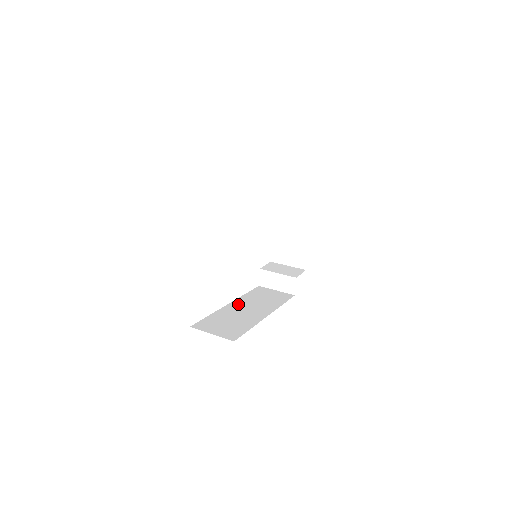
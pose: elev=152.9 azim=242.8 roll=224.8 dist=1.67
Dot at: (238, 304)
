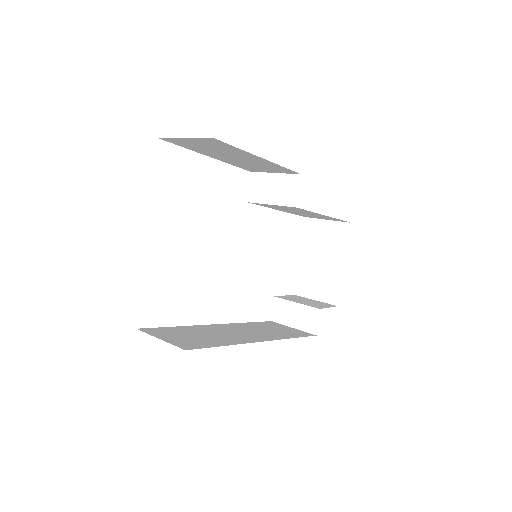
Dot at: (227, 326)
